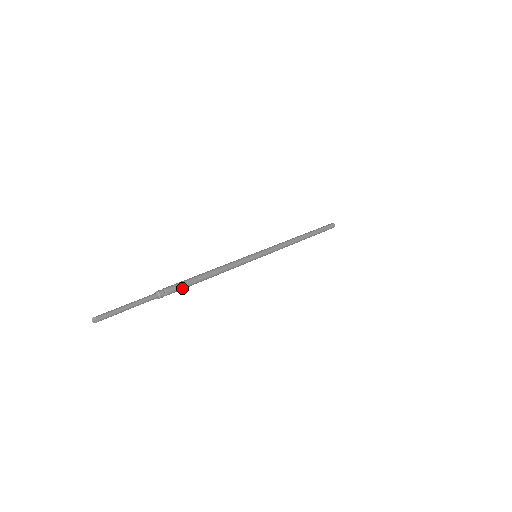
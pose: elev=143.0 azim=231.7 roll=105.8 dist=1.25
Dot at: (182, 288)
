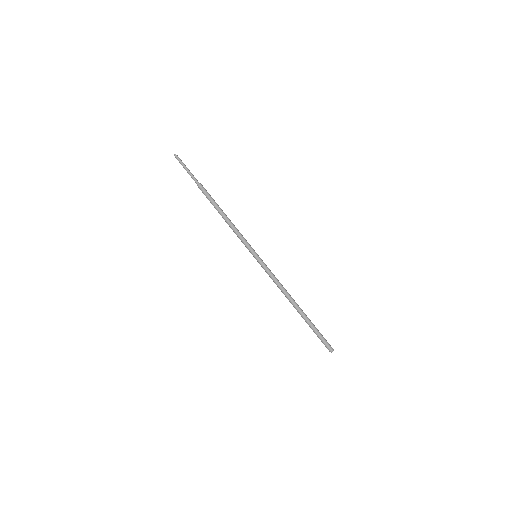
Dot at: (209, 198)
